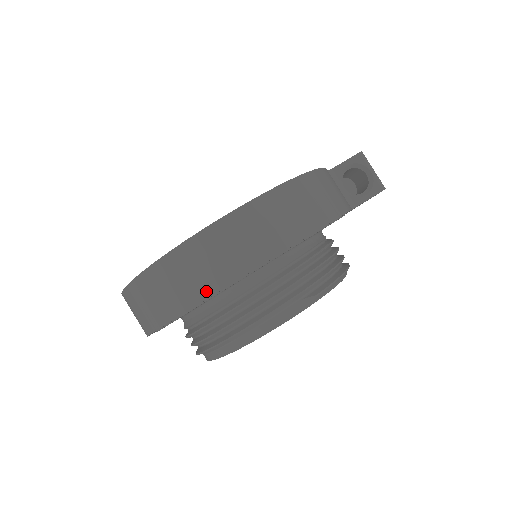
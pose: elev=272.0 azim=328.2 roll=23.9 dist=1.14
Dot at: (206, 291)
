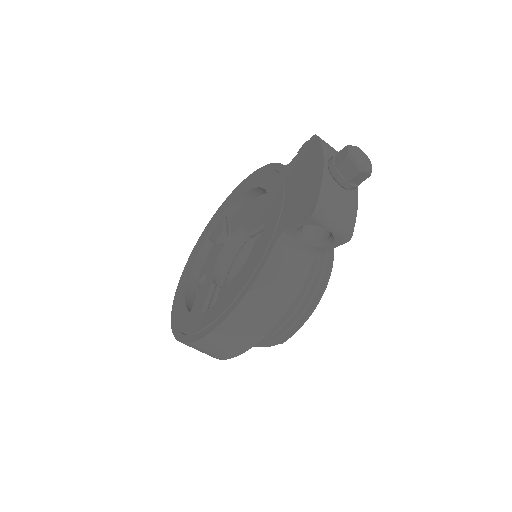
Dot at: occluded
